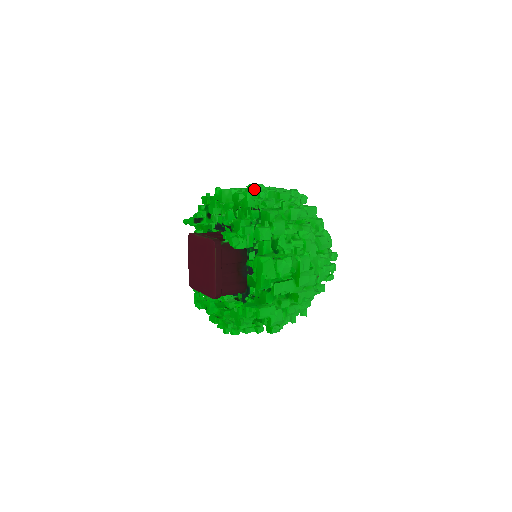
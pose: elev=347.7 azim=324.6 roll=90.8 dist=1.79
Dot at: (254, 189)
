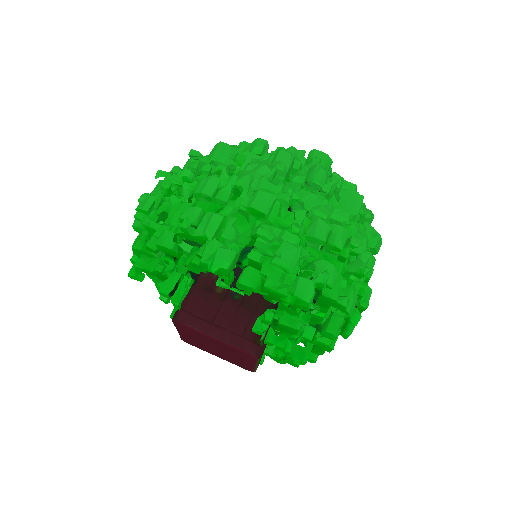
Dot at: (293, 256)
